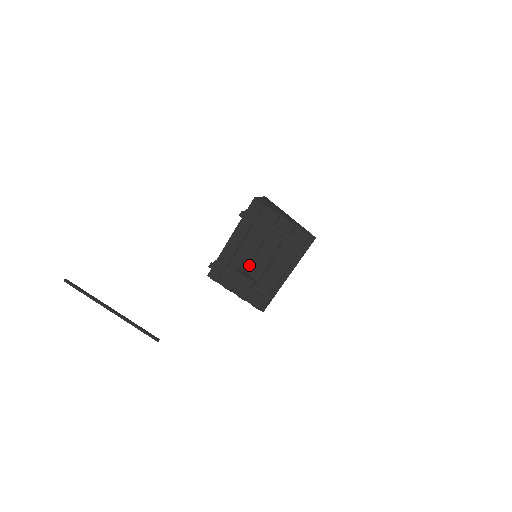
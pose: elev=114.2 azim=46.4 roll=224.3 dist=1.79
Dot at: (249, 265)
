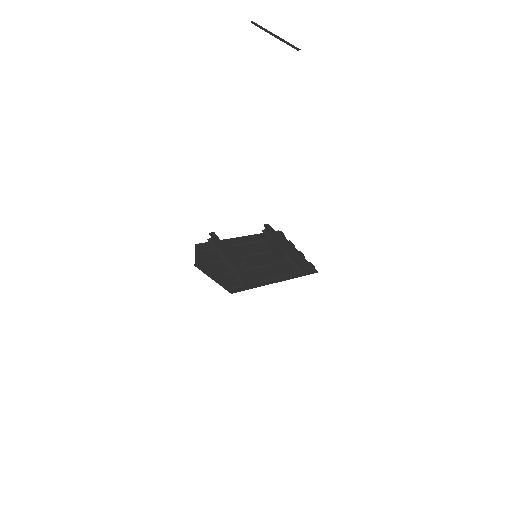
Dot at: (244, 258)
